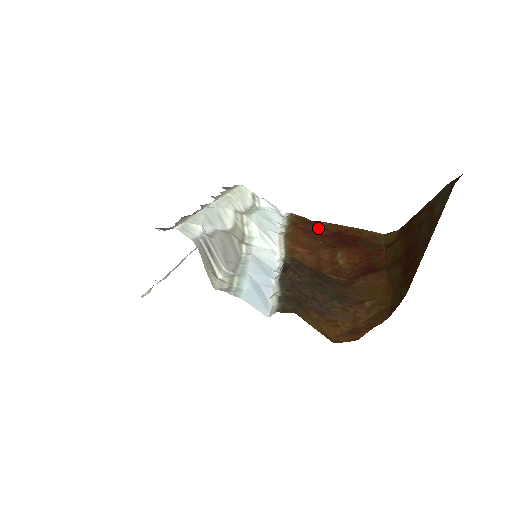
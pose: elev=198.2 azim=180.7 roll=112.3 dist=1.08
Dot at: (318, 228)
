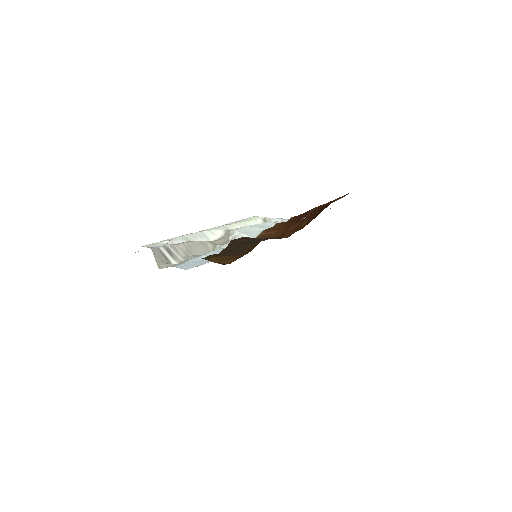
Dot at: (305, 214)
